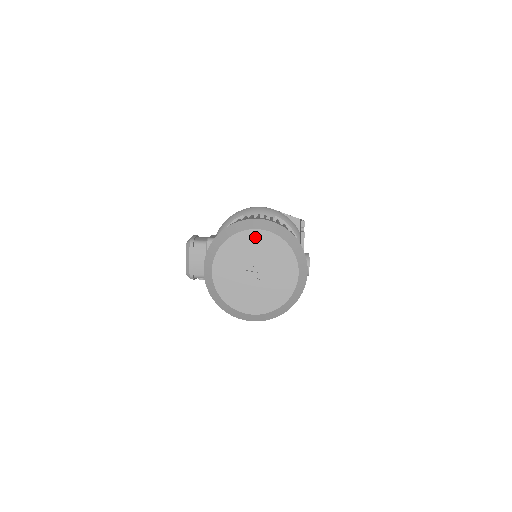
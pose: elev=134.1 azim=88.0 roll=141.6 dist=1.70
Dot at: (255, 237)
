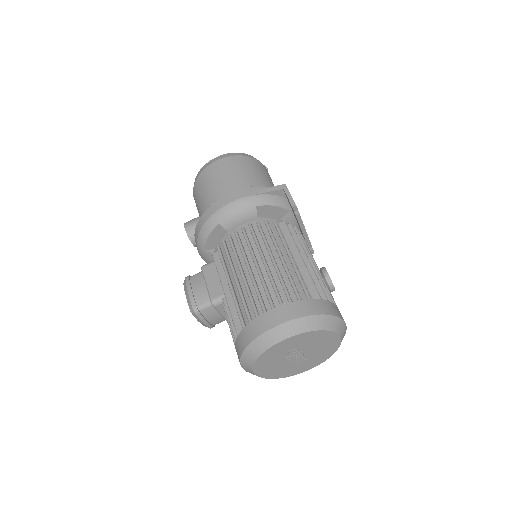
Dot at: (287, 343)
